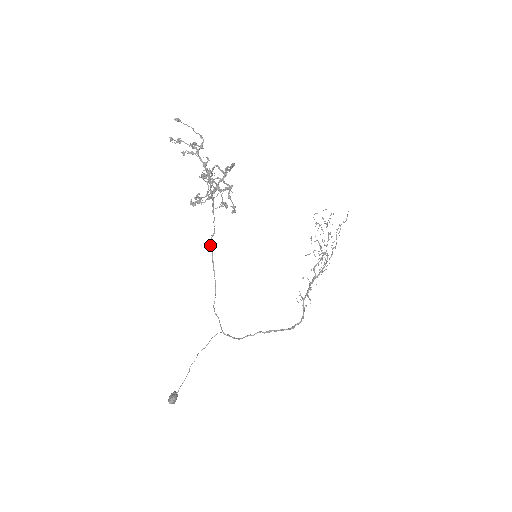
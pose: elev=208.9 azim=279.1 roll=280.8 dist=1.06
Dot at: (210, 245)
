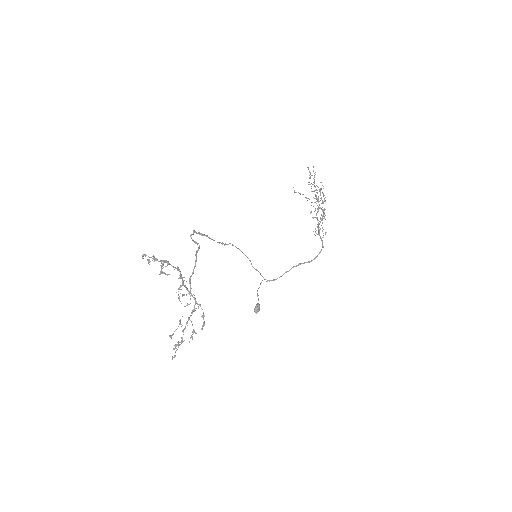
Dot at: (225, 244)
